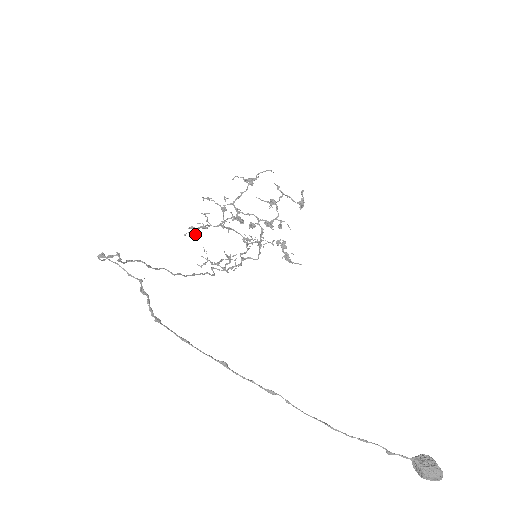
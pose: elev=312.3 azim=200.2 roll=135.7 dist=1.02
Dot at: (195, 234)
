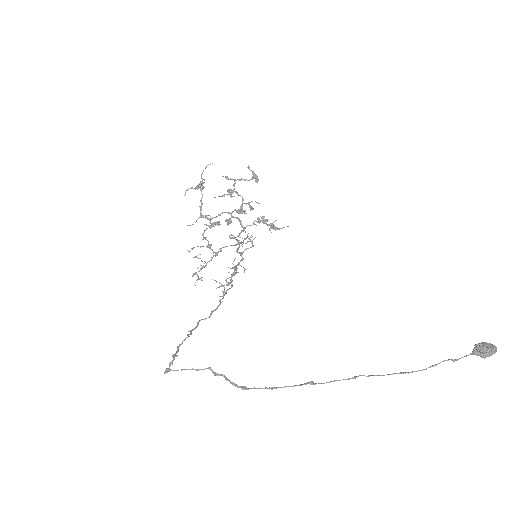
Dot at: (202, 280)
